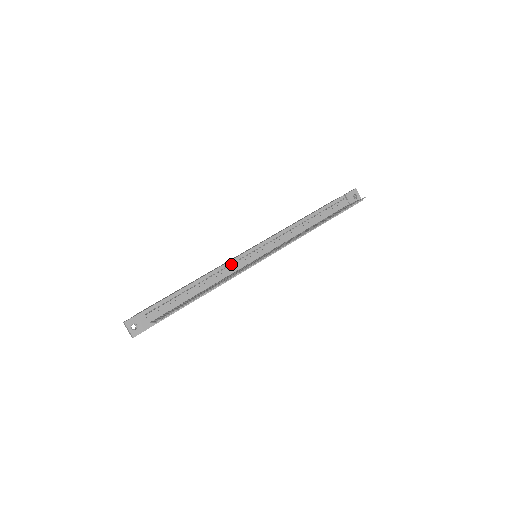
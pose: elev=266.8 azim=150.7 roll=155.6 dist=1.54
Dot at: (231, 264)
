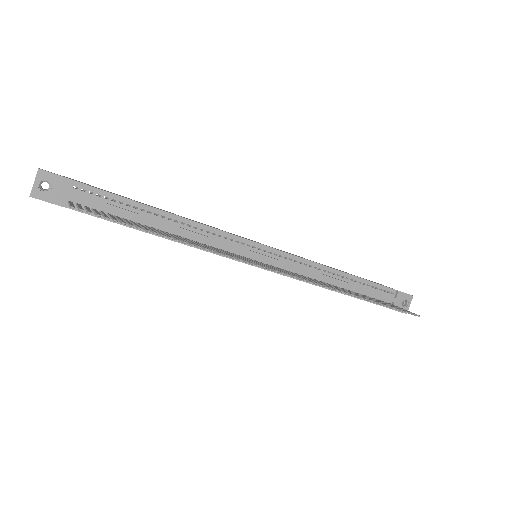
Dot at: (224, 236)
